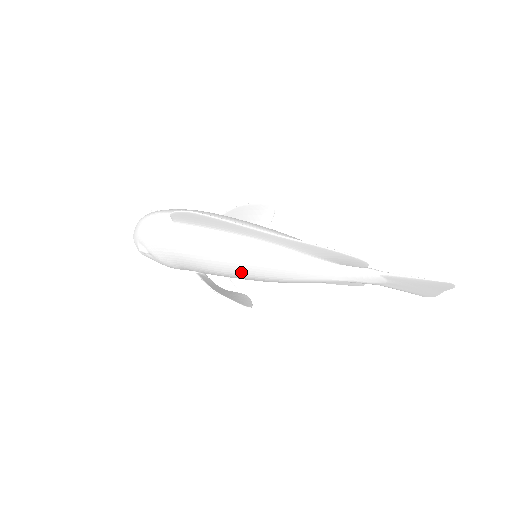
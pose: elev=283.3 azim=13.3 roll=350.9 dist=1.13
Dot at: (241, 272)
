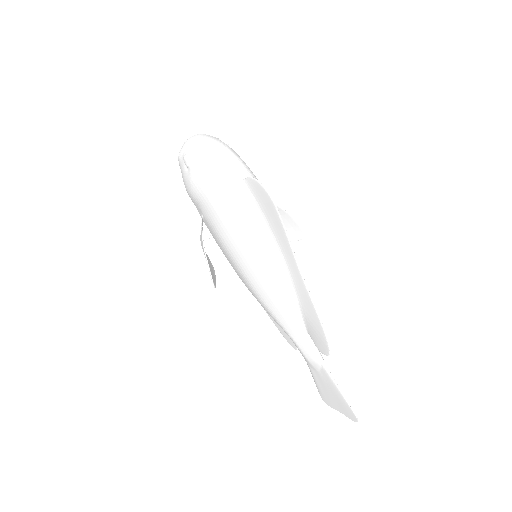
Dot at: (239, 260)
